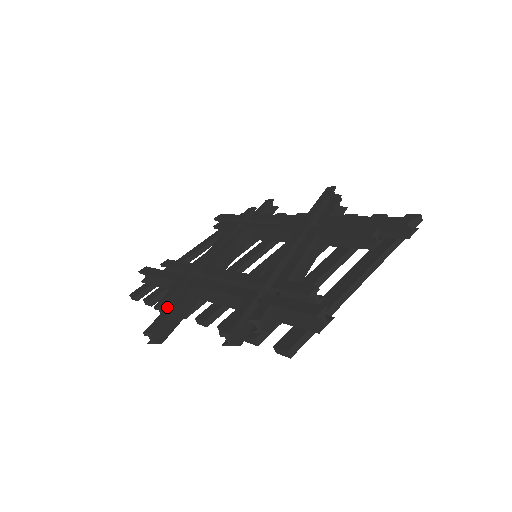
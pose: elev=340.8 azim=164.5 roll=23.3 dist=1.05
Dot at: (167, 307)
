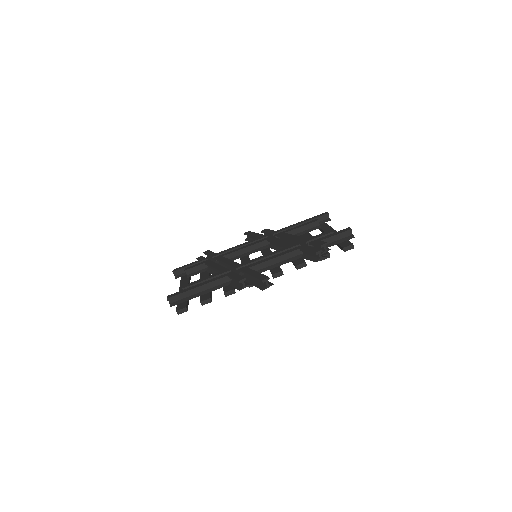
Dot at: (252, 275)
